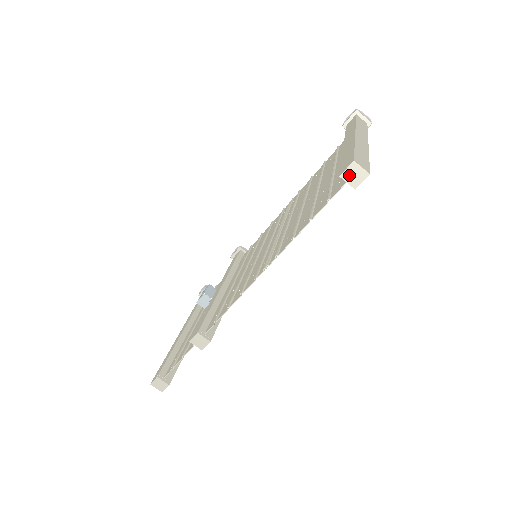
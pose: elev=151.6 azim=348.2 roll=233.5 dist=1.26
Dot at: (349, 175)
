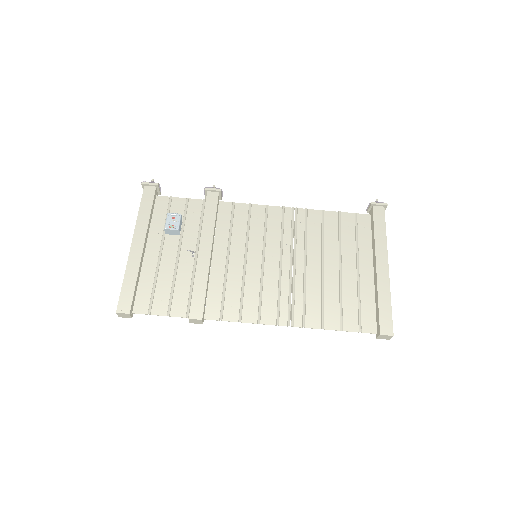
Dot at: (384, 336)
